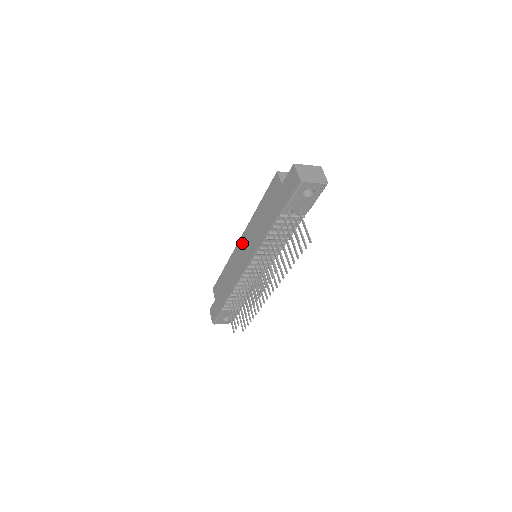
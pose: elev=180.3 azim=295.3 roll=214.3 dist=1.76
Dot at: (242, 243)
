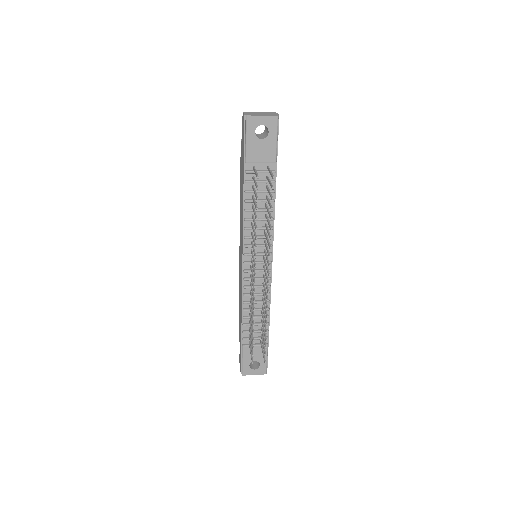
Dot at: (240, 246)
